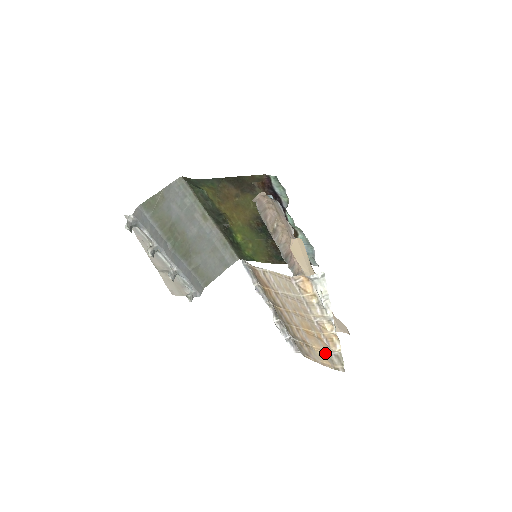
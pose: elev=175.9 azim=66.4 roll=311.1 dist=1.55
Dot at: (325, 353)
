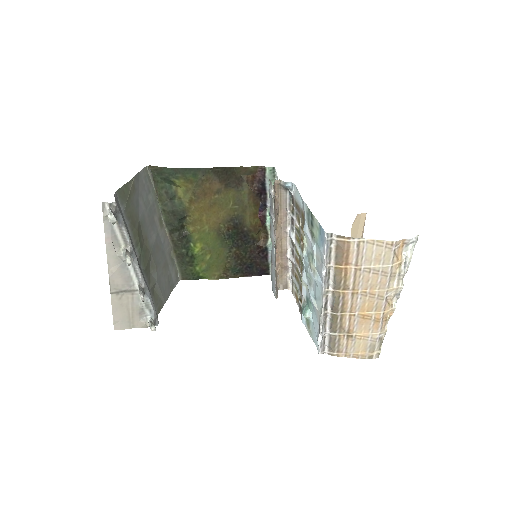
Dot at: (369, 339)
